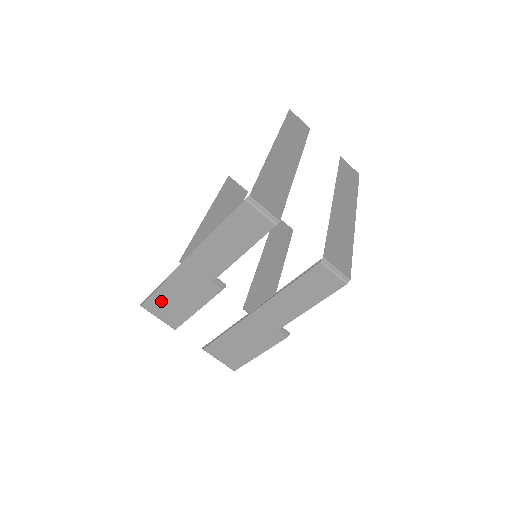
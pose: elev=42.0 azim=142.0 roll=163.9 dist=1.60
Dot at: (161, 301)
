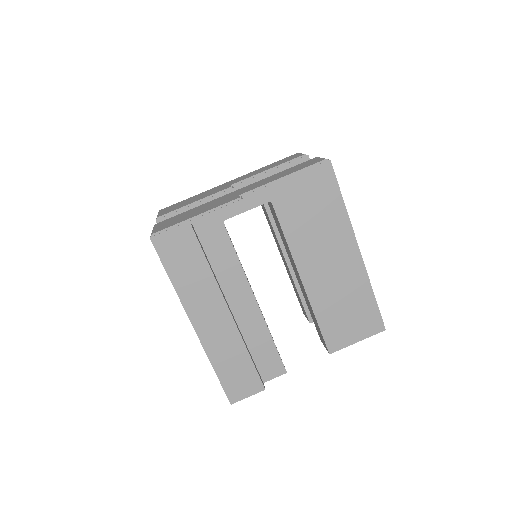
Dot at: (178, 204)
